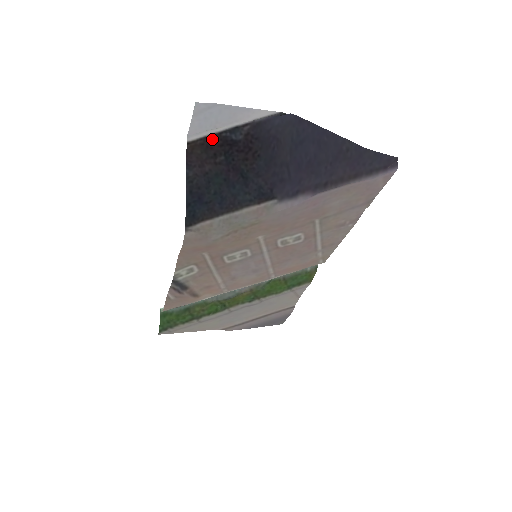
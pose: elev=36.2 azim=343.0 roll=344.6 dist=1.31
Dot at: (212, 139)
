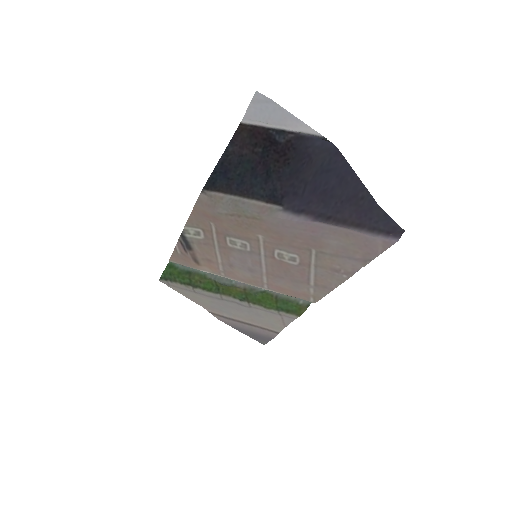
Dot at: (260, 130)
